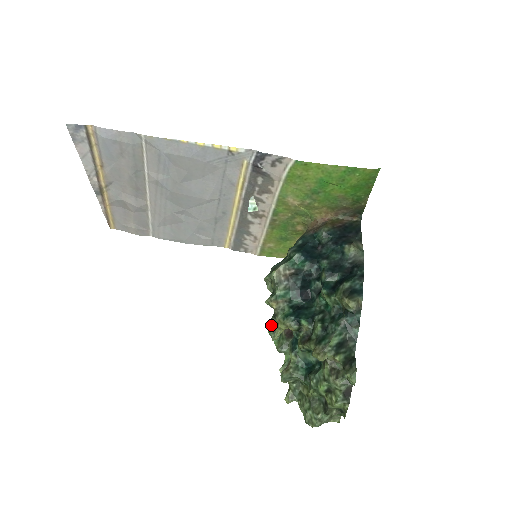
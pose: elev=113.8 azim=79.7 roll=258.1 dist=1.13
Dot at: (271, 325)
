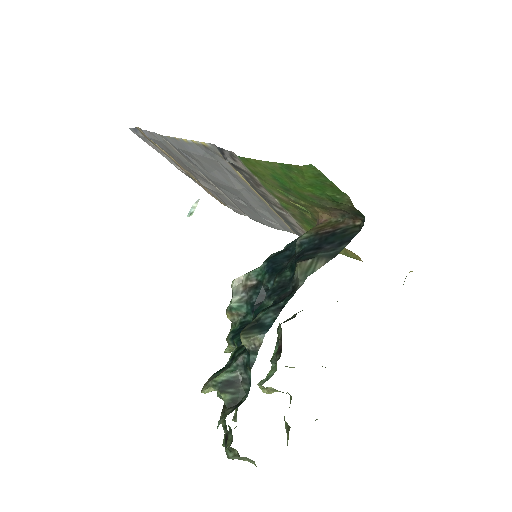
Dot at: (277, 333)
